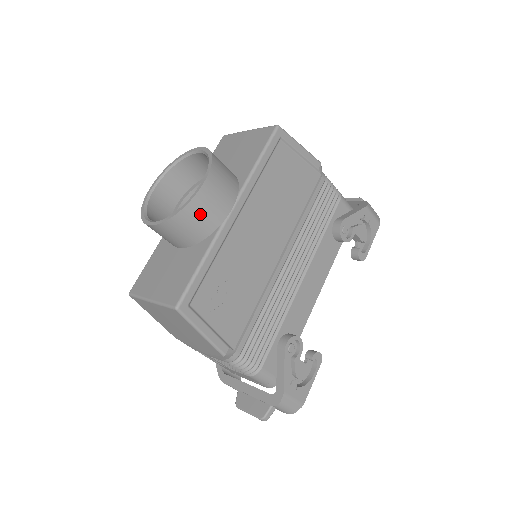
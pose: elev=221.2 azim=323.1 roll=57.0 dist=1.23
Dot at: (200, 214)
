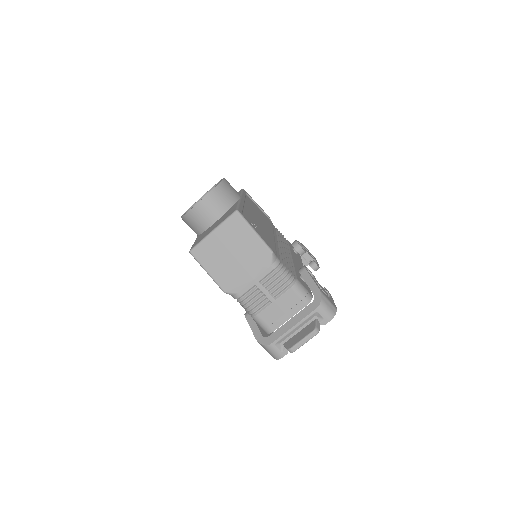
Dot at: (227, 190)
